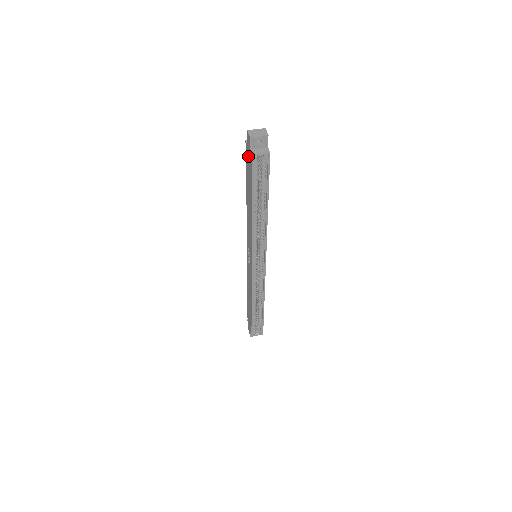
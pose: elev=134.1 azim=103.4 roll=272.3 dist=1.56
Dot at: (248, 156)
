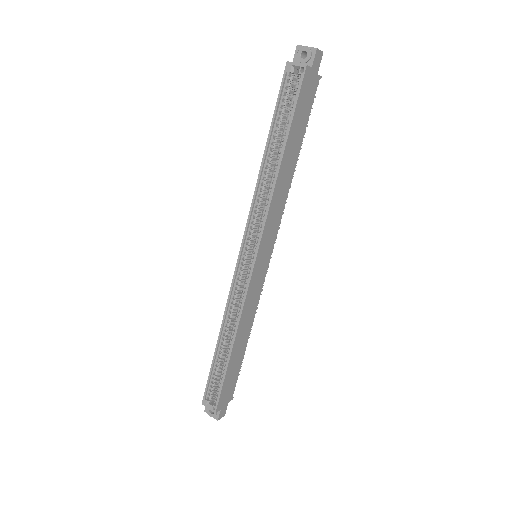
Dot at: occluded
